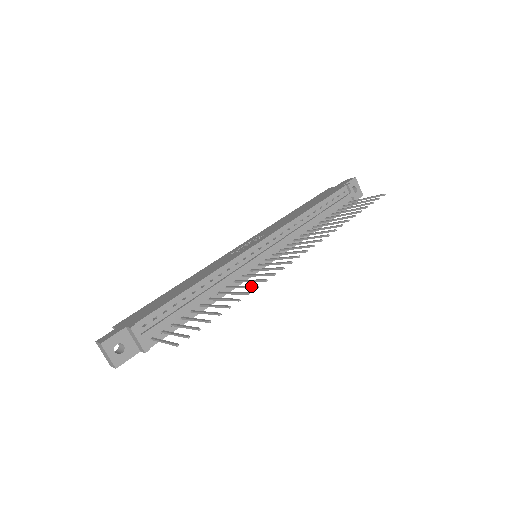
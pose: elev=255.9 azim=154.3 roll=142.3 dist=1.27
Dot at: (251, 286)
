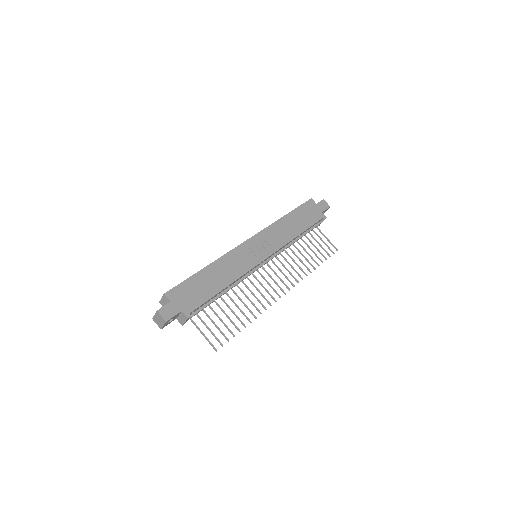
Dot at: (257, 309)
